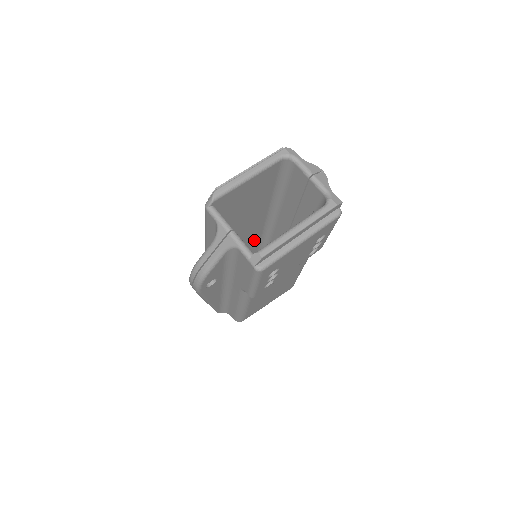
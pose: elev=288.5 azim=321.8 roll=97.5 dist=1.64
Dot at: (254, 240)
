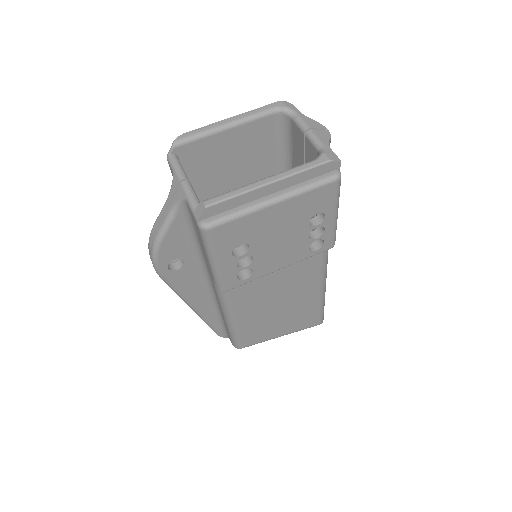
Dot at: occluded
